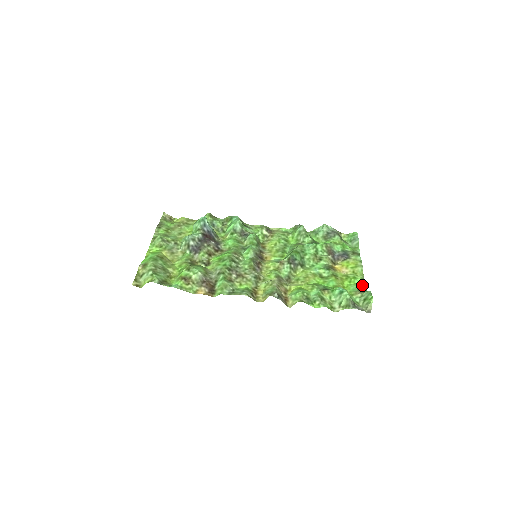
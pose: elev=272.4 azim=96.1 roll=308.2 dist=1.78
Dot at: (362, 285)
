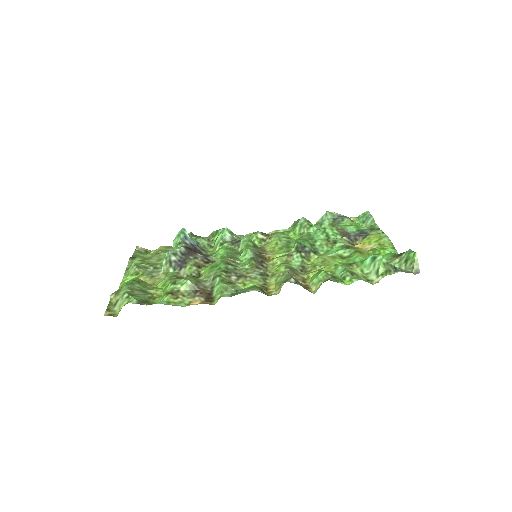
Dot at: occluded
